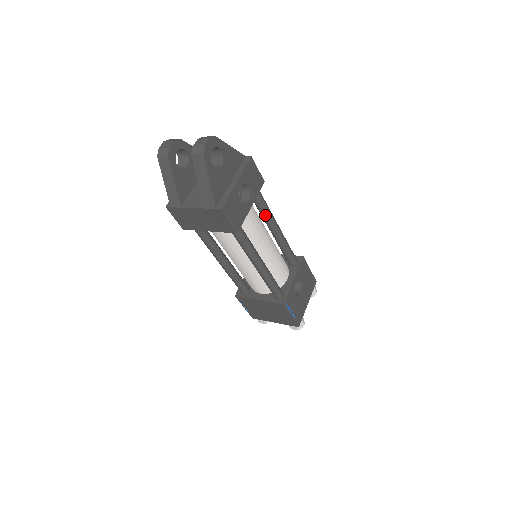
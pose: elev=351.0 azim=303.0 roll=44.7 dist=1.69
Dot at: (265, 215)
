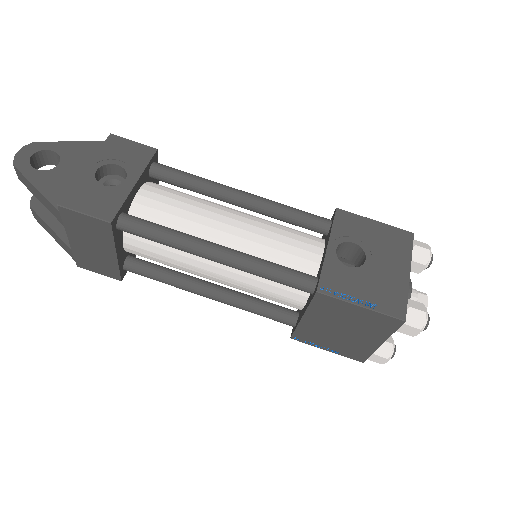
Dot at: (198, 188)
